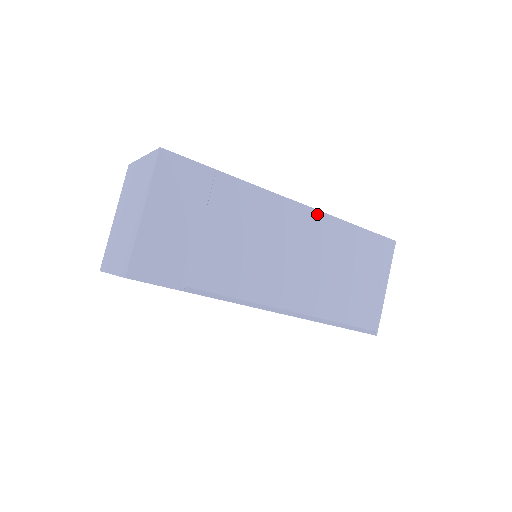
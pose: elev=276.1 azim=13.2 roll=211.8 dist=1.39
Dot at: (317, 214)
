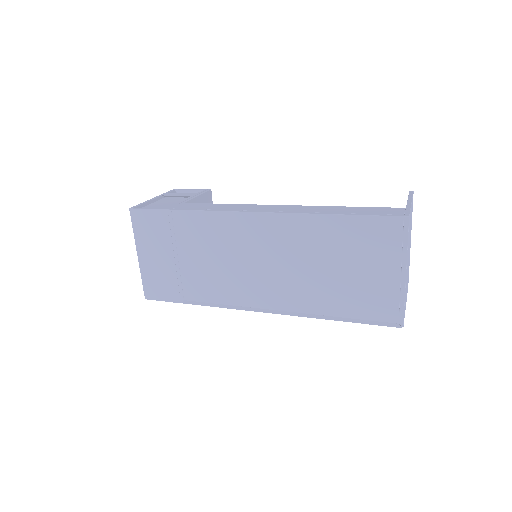
Dot at: (279, 217)
